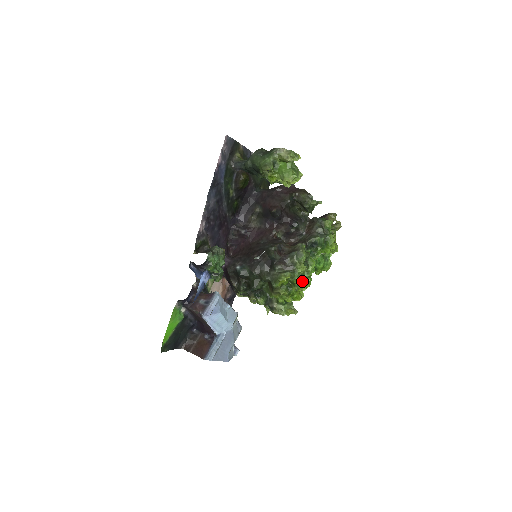
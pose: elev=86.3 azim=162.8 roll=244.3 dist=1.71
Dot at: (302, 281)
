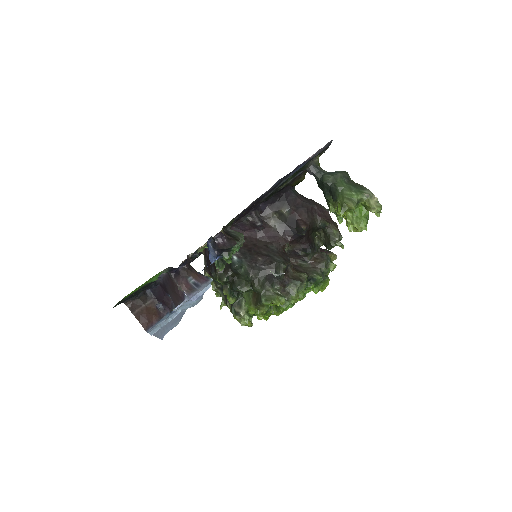
Dot at: occluded
